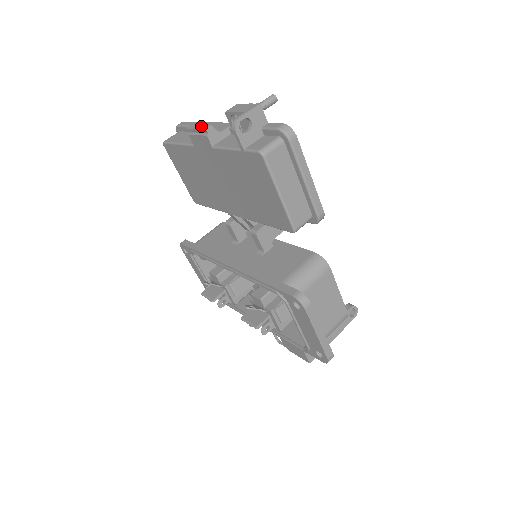
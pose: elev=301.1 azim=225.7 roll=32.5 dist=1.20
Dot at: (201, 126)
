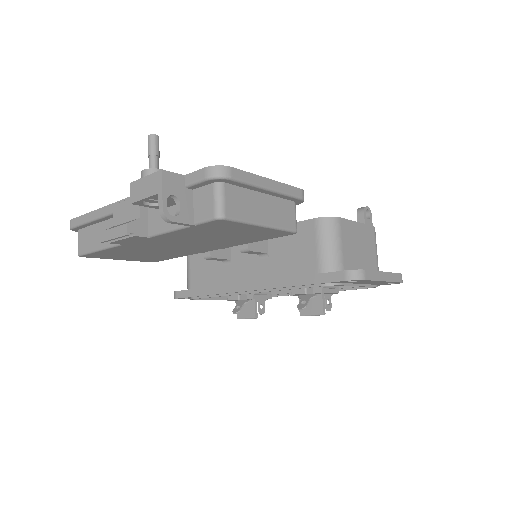
Dot at: (117, 231)
